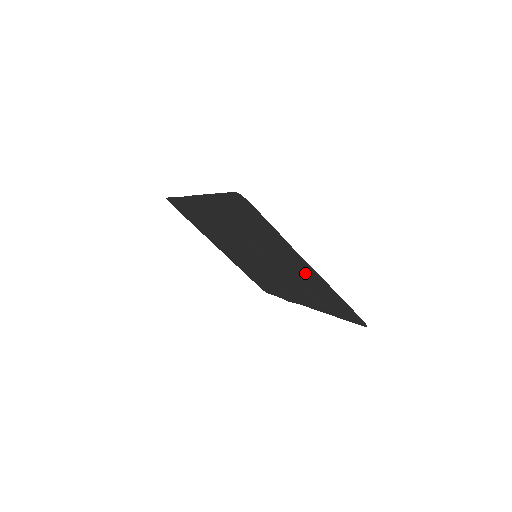
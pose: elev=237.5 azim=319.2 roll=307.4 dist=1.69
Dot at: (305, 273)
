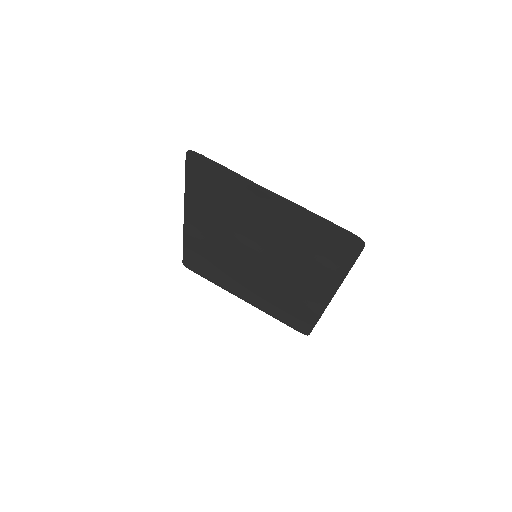
Dot at: (281, 215)
